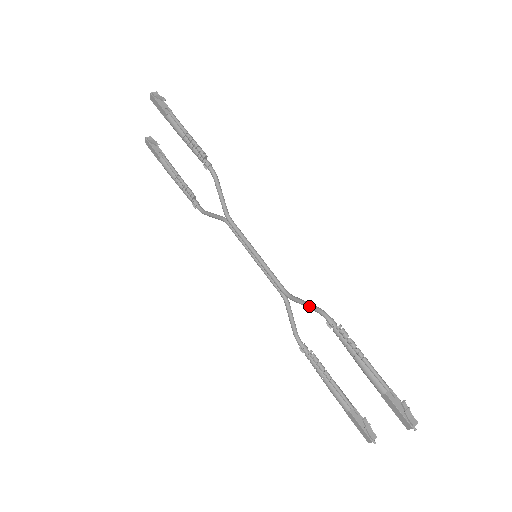
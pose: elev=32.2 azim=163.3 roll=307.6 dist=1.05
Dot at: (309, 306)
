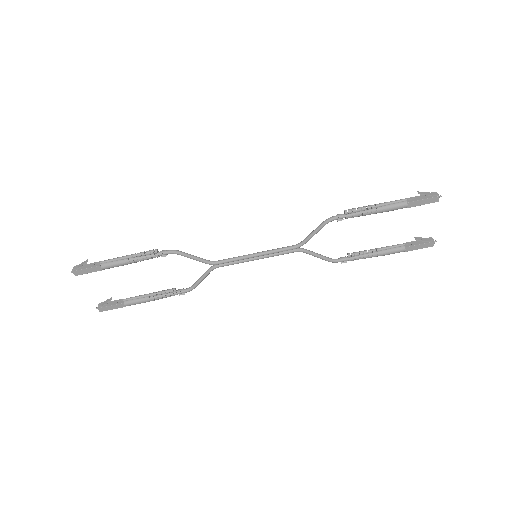
Dot at: (318, 229)
